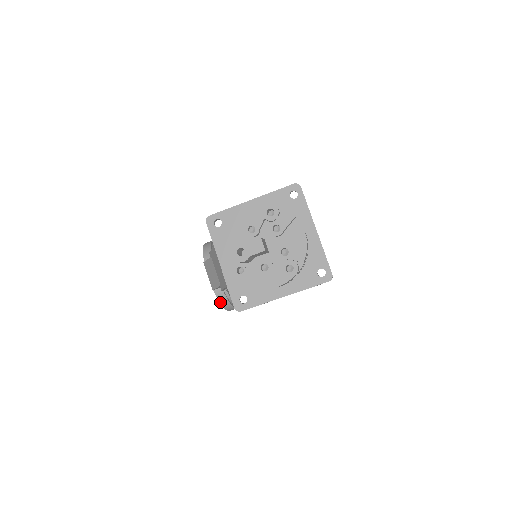
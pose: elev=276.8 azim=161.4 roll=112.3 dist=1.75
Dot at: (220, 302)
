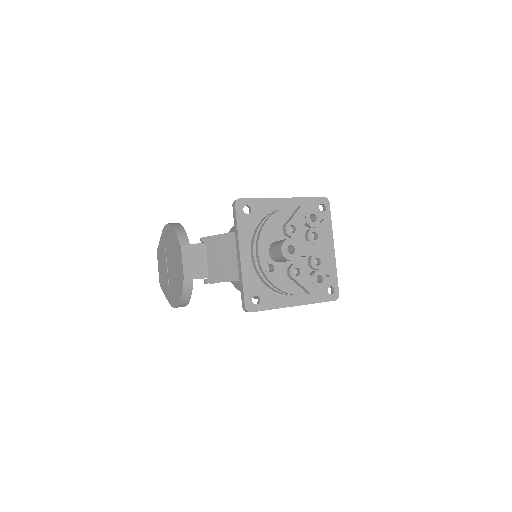
Dot at: (182, 296)
